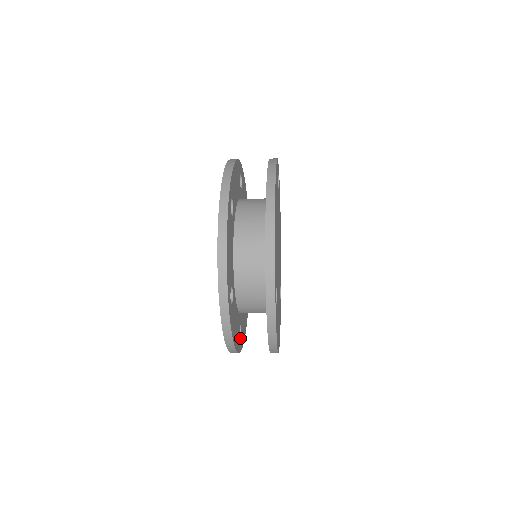
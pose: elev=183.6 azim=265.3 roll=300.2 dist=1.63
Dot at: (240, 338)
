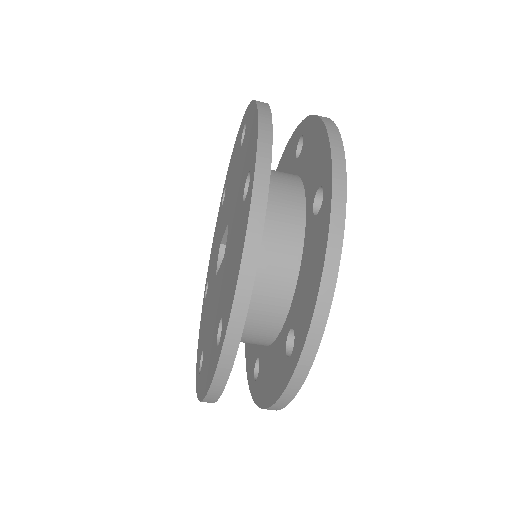
Dot at: occluded
